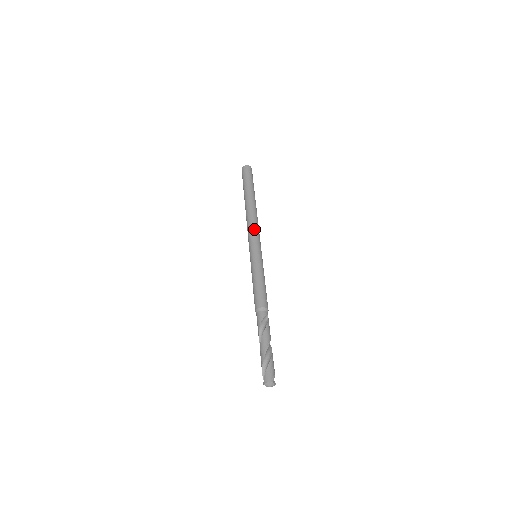
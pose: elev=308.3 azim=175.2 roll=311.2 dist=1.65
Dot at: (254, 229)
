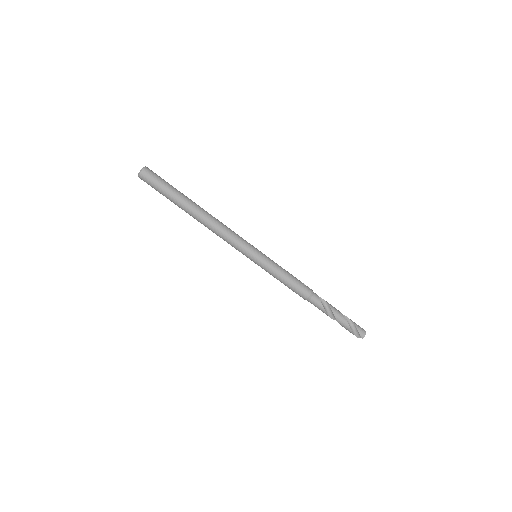
Dot at: (233, 234)
